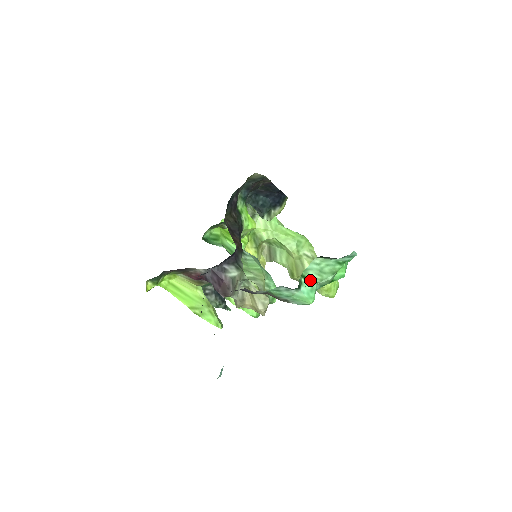
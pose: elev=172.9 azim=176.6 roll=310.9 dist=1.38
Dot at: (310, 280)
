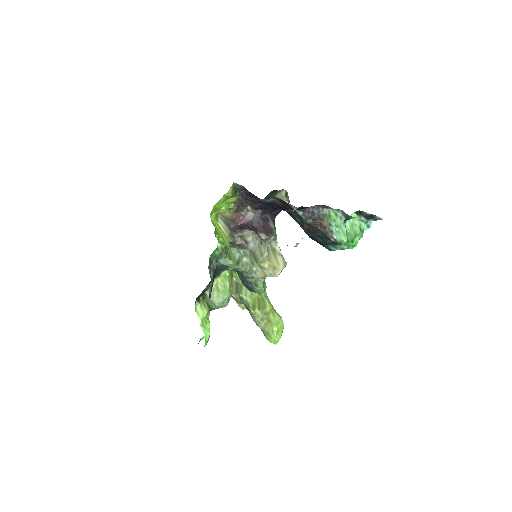
Dot at: (346, 228)
